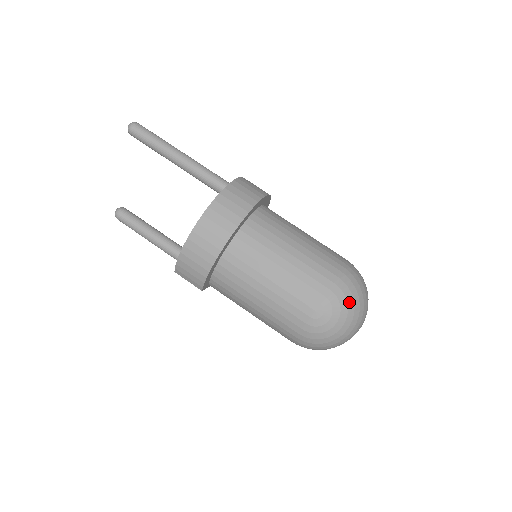
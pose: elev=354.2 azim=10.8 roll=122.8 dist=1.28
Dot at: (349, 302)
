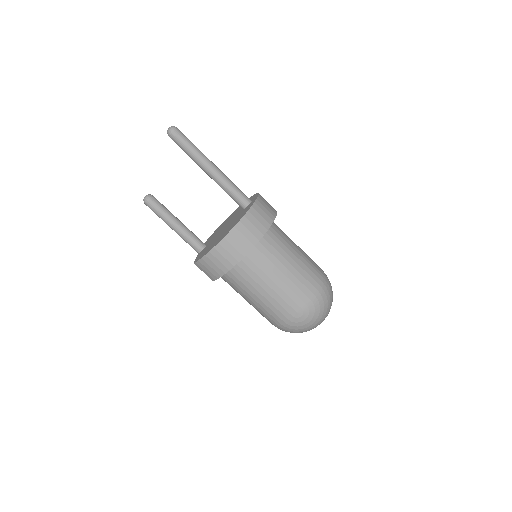
Dot at: (321, 309)
